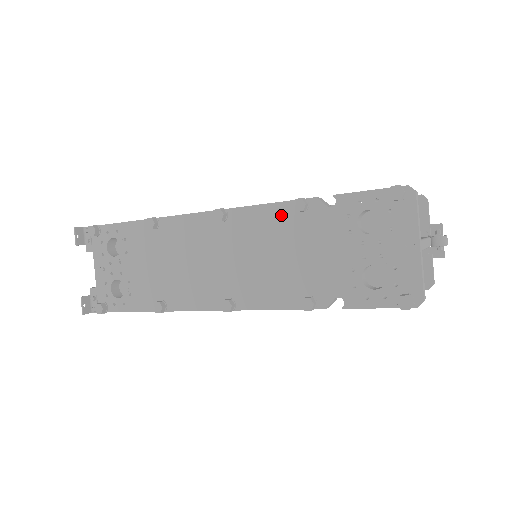
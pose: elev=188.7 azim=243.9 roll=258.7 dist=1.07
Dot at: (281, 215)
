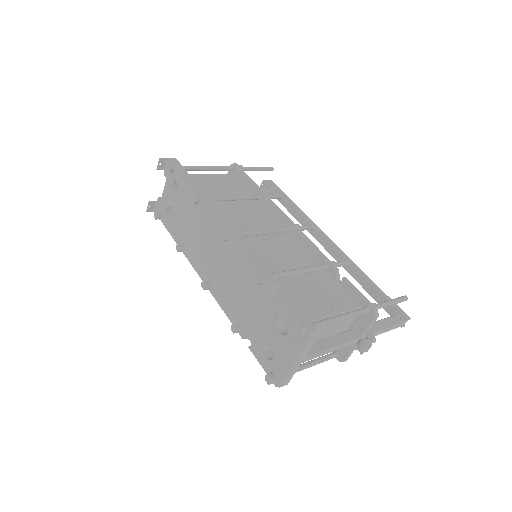
Dot at: (250, 271)
